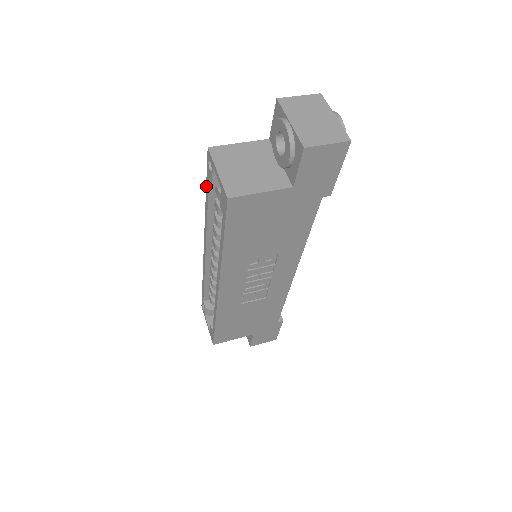
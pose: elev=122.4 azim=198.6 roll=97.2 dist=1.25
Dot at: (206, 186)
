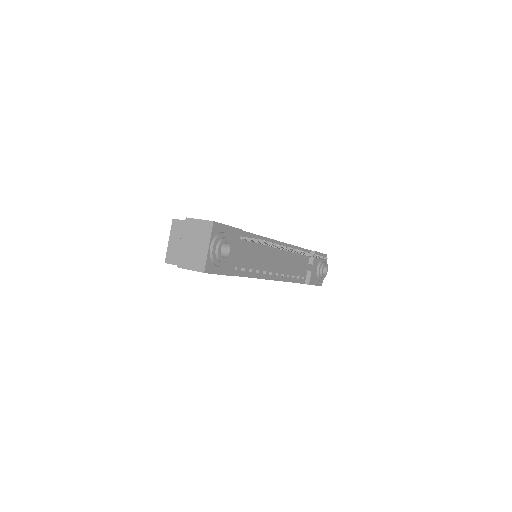
Dot at: occluded
